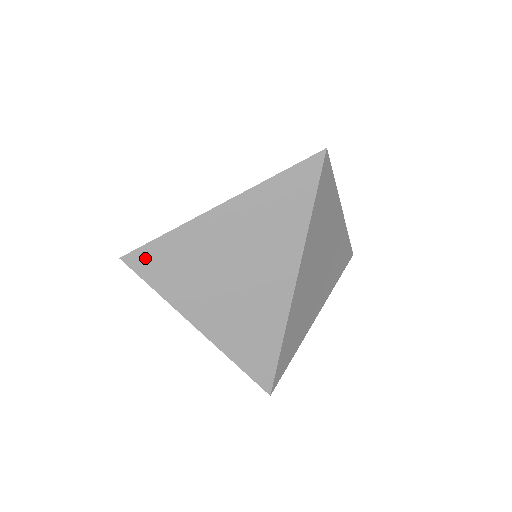
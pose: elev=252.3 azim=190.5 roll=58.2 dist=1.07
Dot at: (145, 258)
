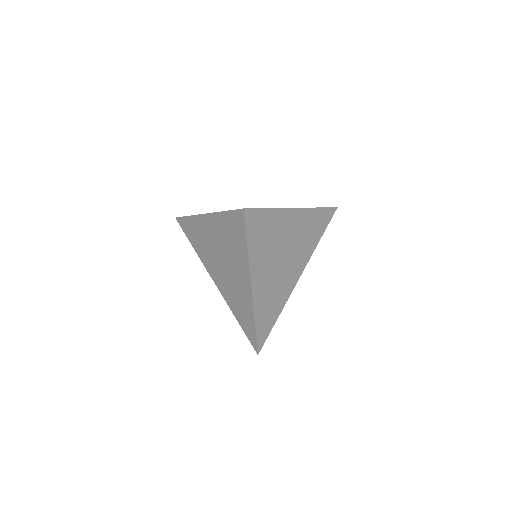
Dot at: (254, 217)
